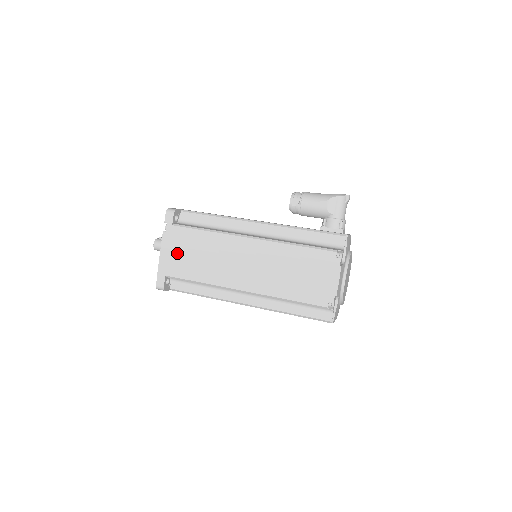
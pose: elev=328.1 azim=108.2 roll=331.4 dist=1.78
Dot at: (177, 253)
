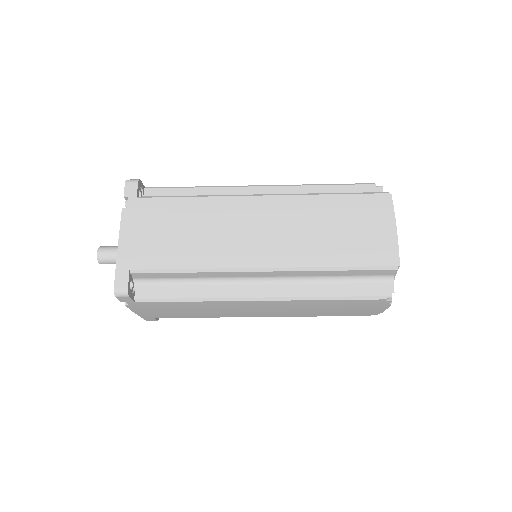
Dot at: occluded
